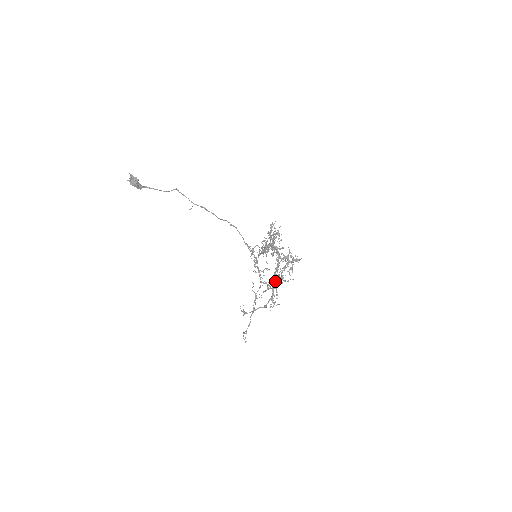
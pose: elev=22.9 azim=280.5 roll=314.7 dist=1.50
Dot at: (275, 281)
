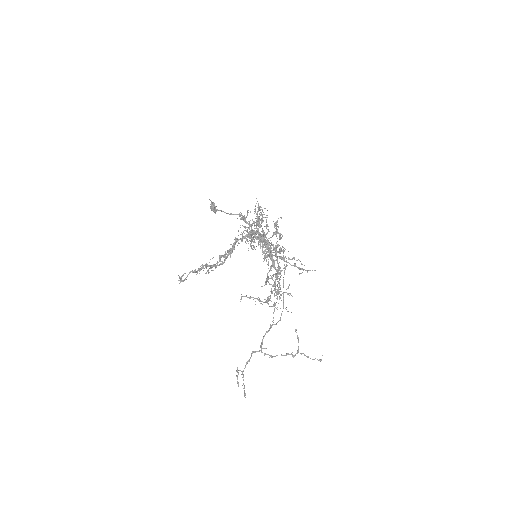
Dot at: occluded
